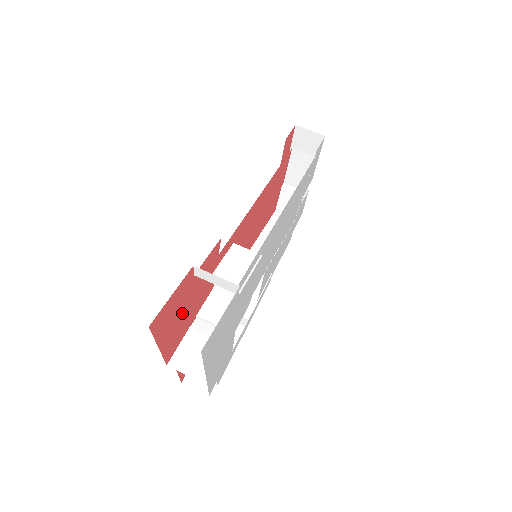
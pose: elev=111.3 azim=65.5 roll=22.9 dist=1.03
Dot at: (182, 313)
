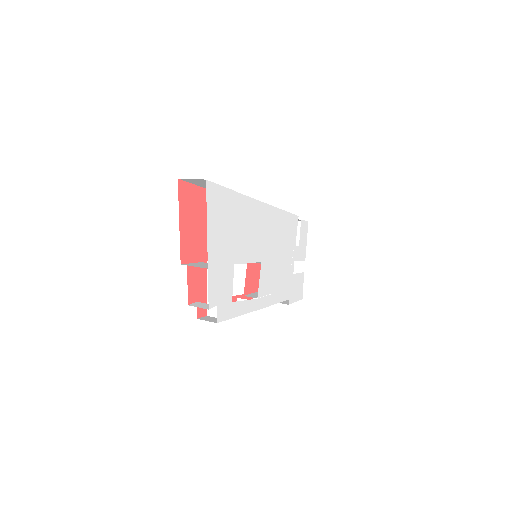
Dot at: (198, 226)
